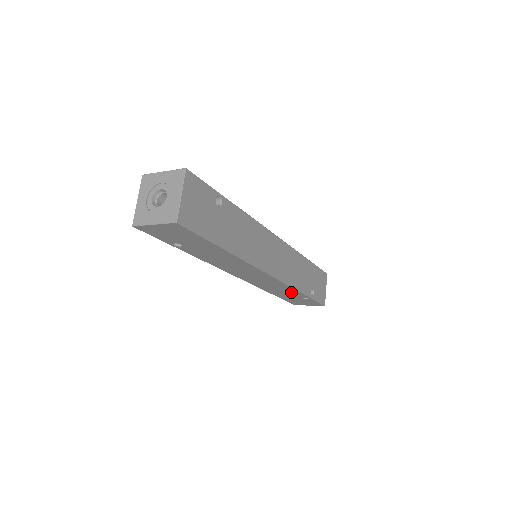
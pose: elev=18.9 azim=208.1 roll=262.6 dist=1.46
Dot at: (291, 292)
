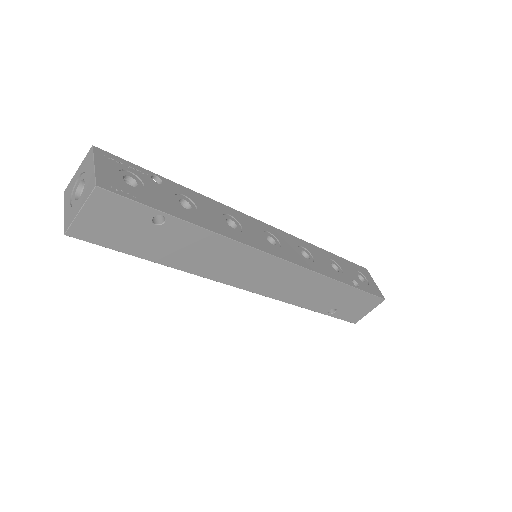
Dot at: occluded
